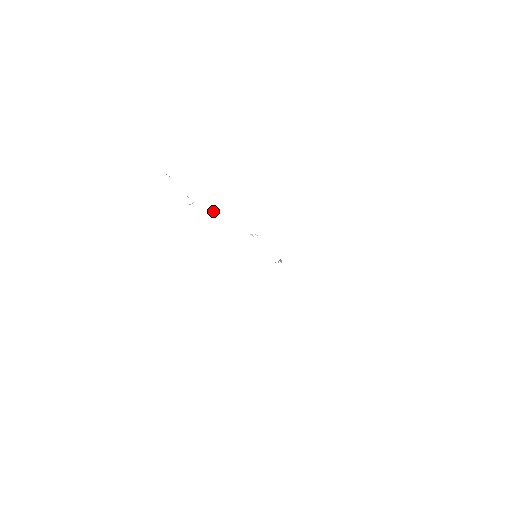
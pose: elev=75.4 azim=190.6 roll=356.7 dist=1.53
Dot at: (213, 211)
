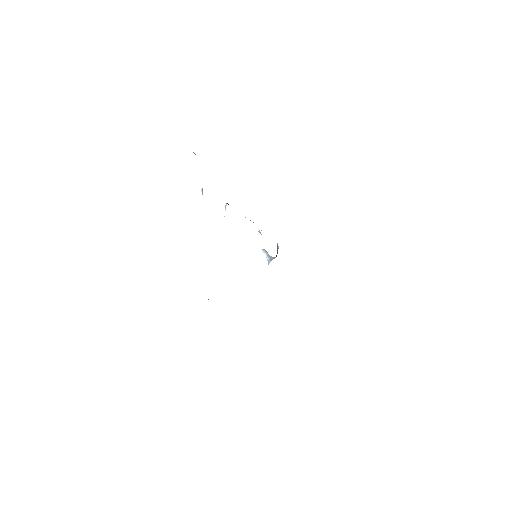
Dot at: (227, 203)
